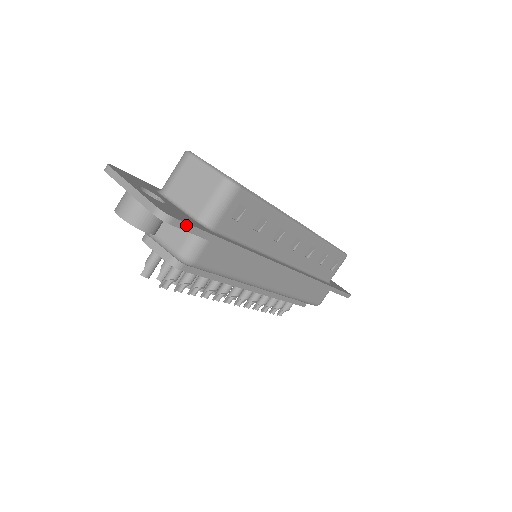
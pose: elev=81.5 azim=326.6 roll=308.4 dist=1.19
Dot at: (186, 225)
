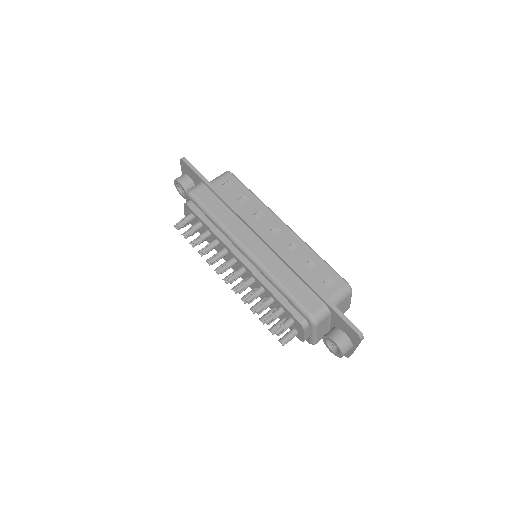
Dot at: (191, 165)
